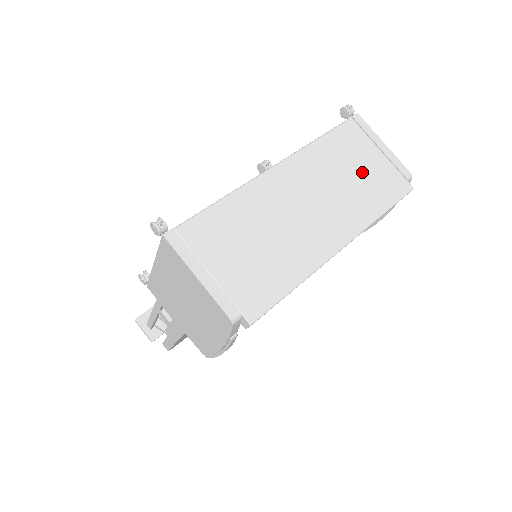
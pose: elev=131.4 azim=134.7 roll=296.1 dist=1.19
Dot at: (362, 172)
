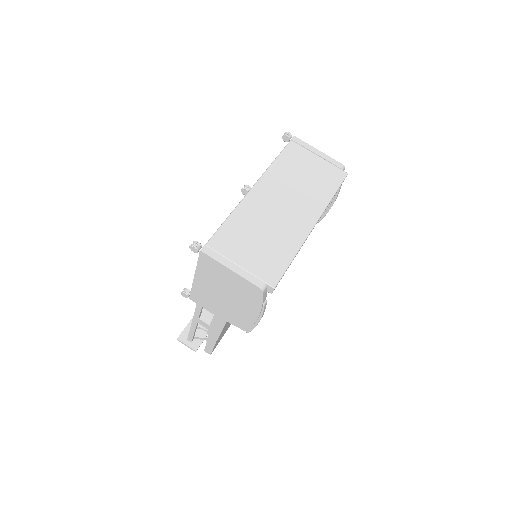
Dot at: (310, 173)
